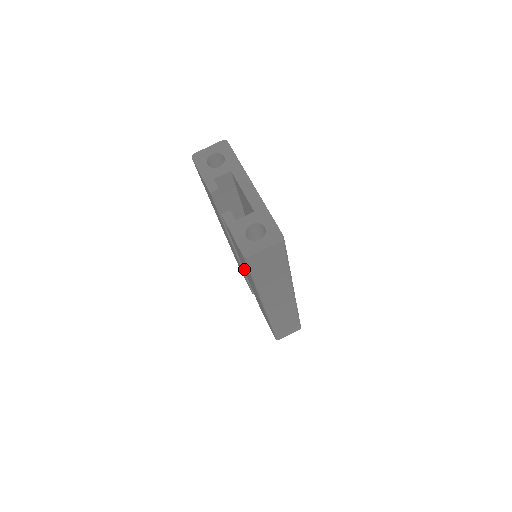
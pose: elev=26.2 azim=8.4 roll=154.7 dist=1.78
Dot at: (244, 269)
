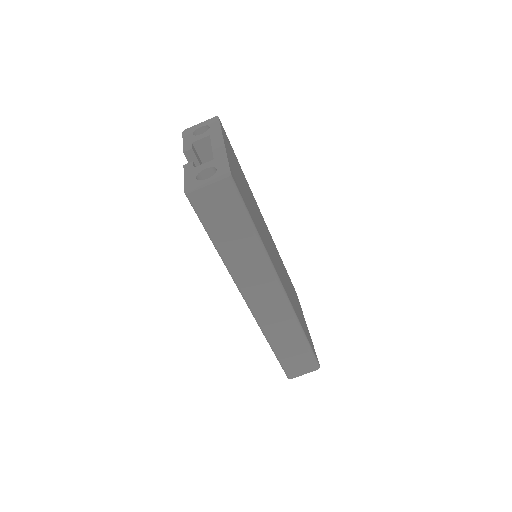
Dot at: occluded
